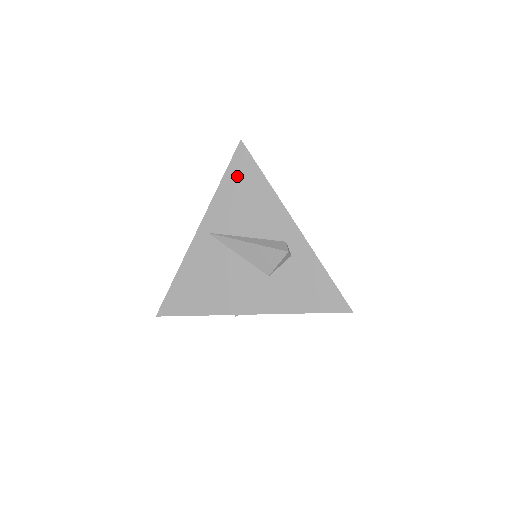
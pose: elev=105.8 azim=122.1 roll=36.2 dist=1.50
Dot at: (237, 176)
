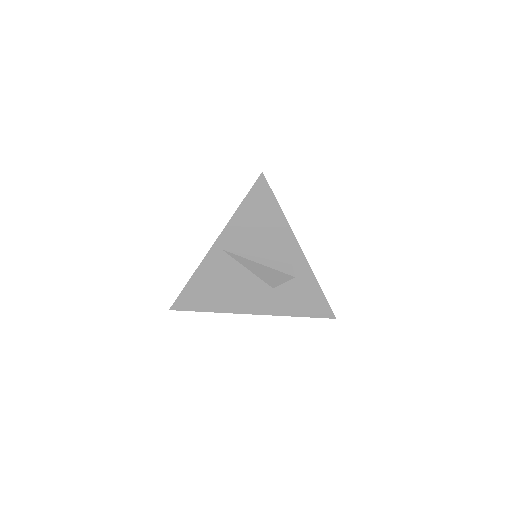
Dot at: (255, 205)
